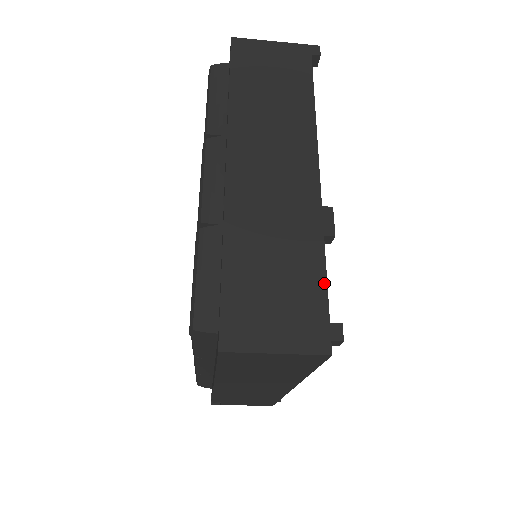
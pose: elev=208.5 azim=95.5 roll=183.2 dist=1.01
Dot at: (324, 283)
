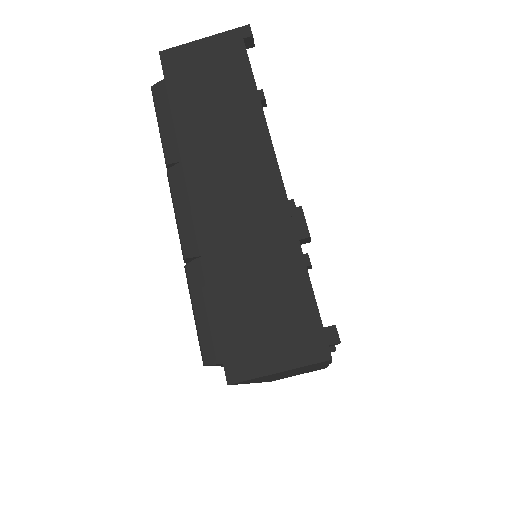
Dot at: (309, 289)
